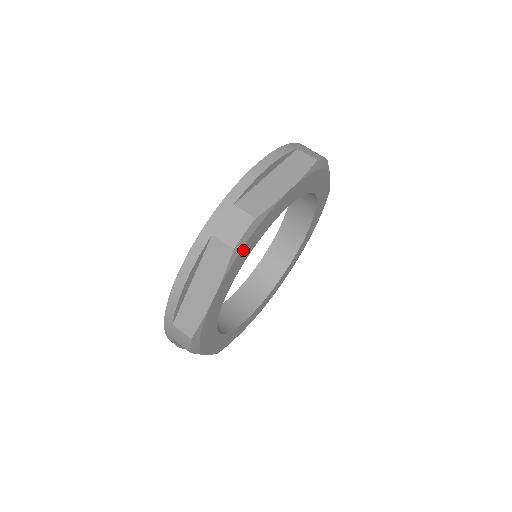
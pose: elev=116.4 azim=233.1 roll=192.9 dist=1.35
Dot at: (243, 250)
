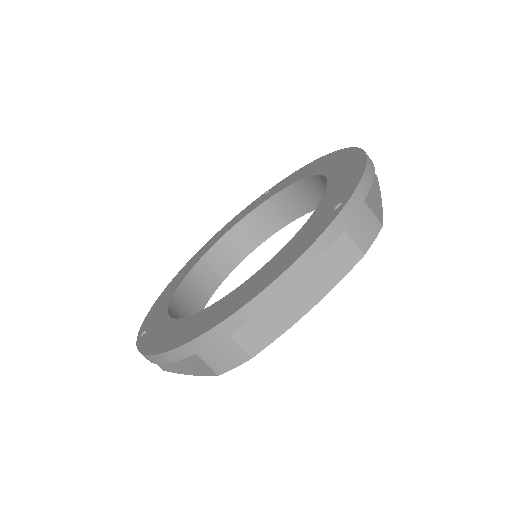
Dot at: occluded
